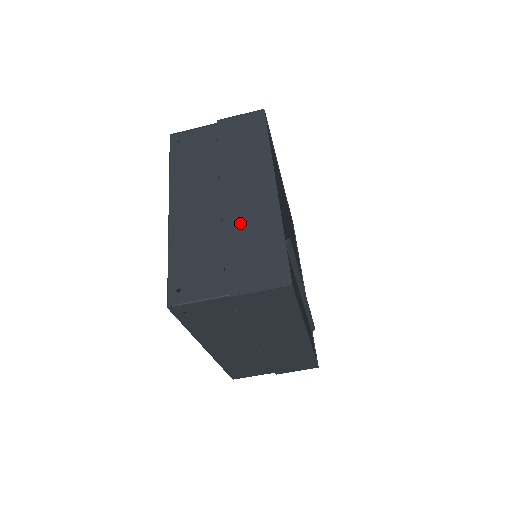
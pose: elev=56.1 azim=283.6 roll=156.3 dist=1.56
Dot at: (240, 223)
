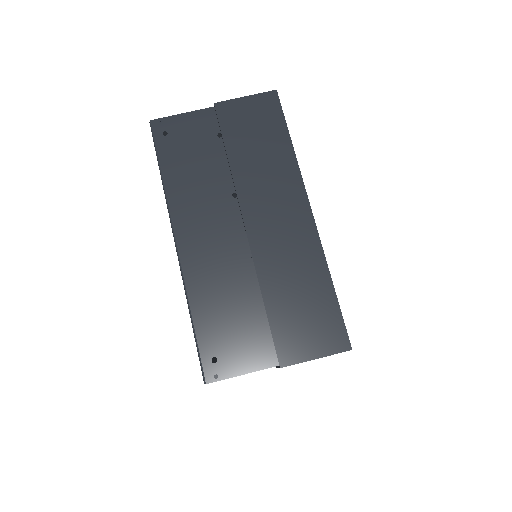
Dot at: occluded
